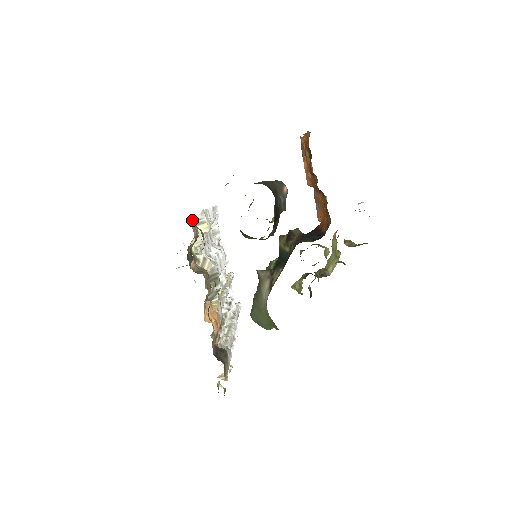
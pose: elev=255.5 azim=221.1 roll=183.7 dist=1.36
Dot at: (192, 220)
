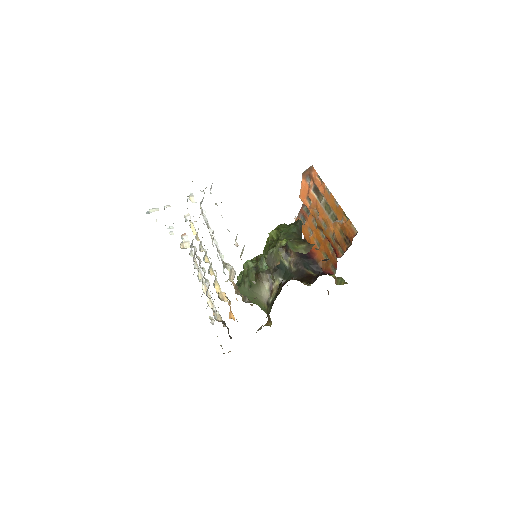
Dot at: occluded
